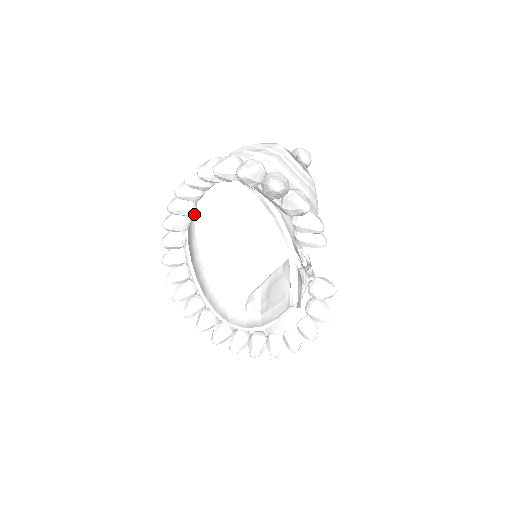
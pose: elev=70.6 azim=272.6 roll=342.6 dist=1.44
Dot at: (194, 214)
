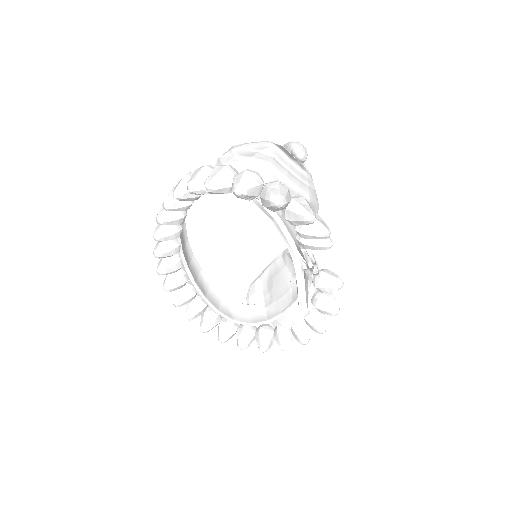
Dot at: occluded
